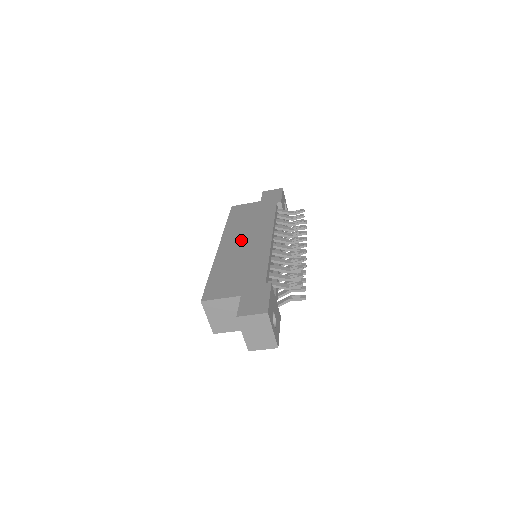
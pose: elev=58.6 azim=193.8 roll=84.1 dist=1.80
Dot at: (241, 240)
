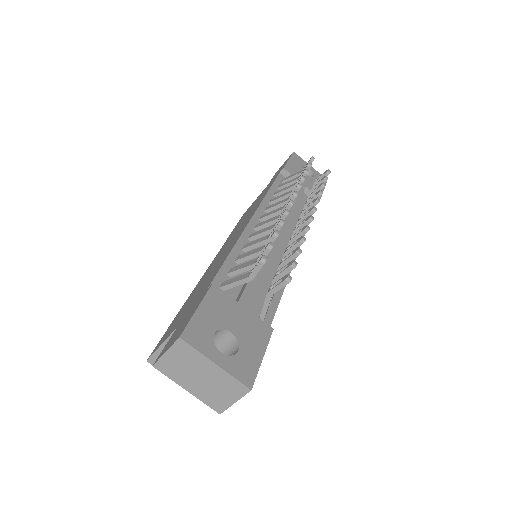
Dot at: (226, 246)
